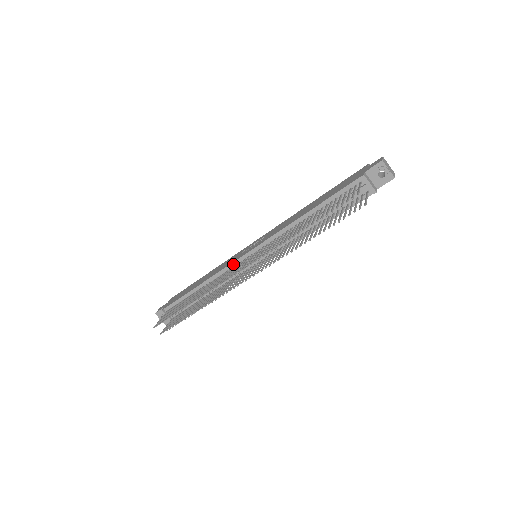
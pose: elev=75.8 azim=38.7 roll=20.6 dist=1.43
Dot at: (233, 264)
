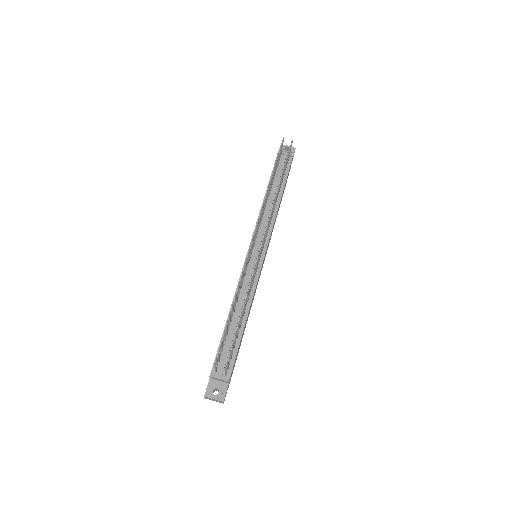
Dot at: occluded
